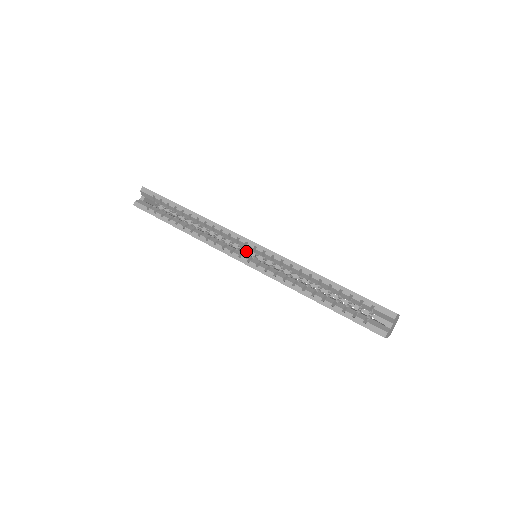
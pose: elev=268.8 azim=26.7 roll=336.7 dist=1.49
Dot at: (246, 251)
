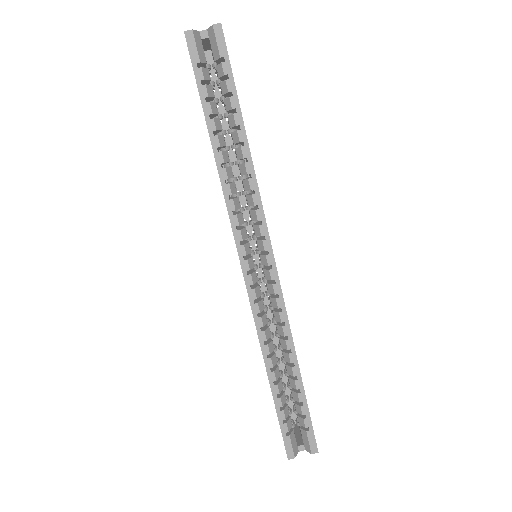
Dot at: (250, 231)
